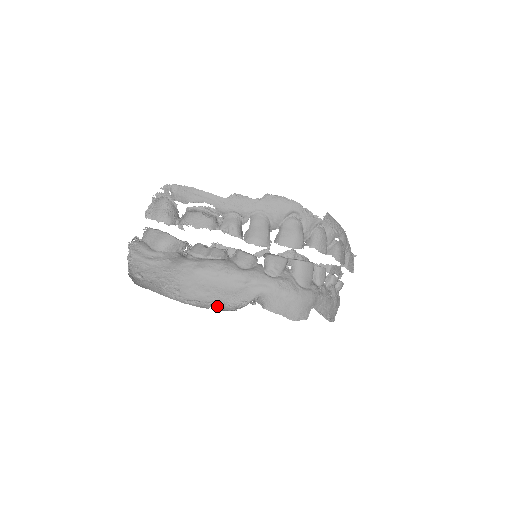
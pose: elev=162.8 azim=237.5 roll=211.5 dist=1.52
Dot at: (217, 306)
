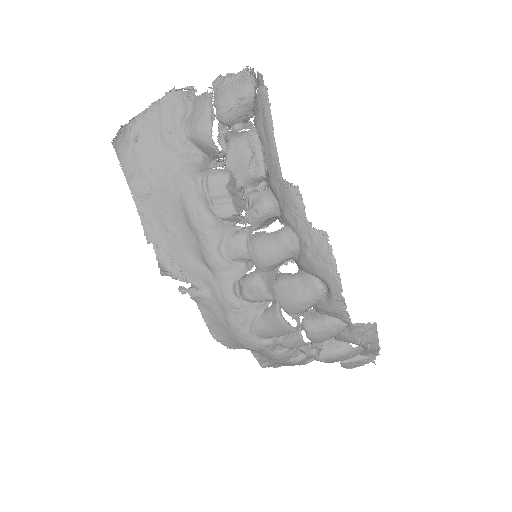
Dot at: (160, 250)
